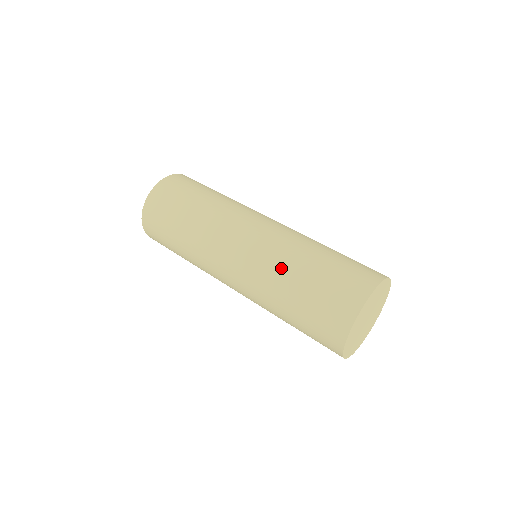
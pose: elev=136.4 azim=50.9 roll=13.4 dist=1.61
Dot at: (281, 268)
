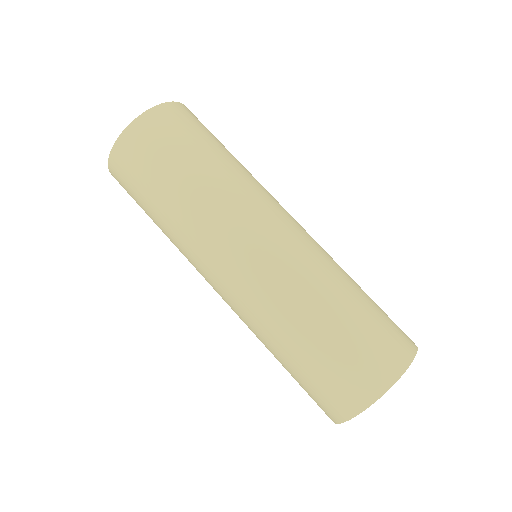
Dot at: (263, 336)
